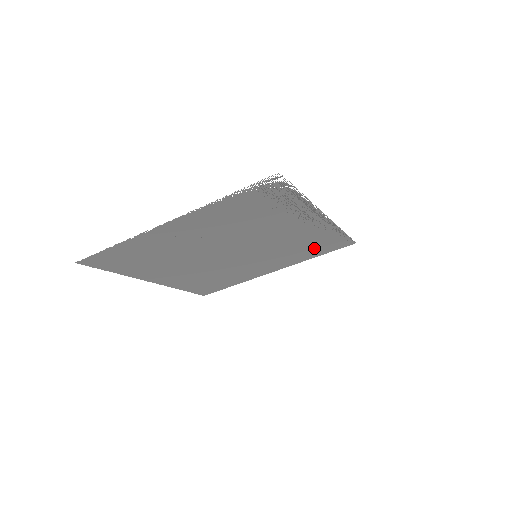
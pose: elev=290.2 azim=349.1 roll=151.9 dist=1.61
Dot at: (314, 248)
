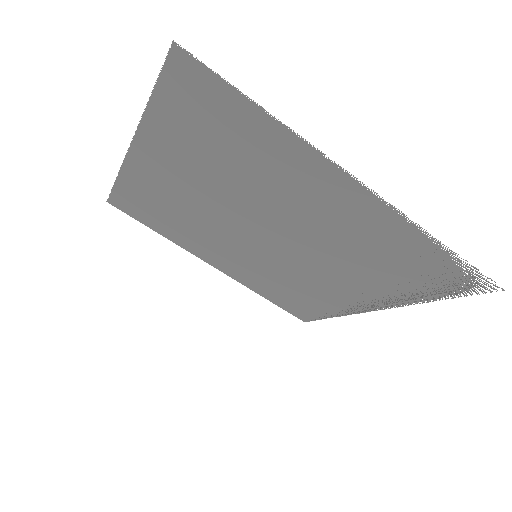
Dot at: (286, 297)
